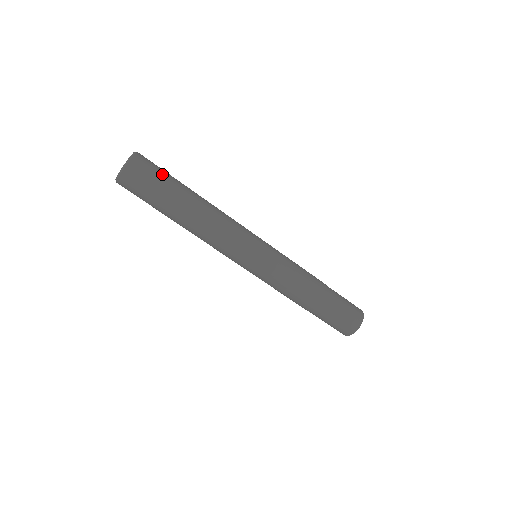
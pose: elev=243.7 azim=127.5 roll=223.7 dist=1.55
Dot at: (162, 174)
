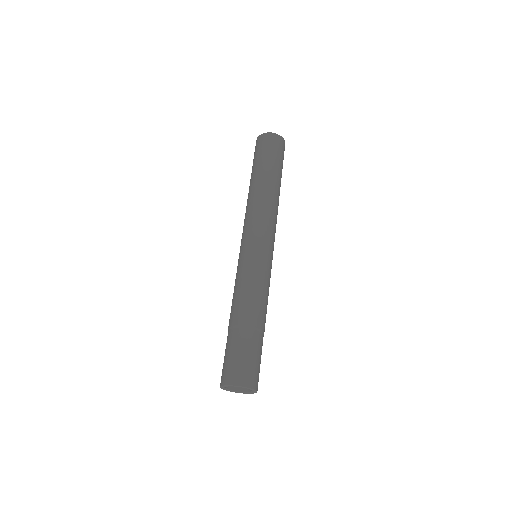
Dot at: (281, 158)
